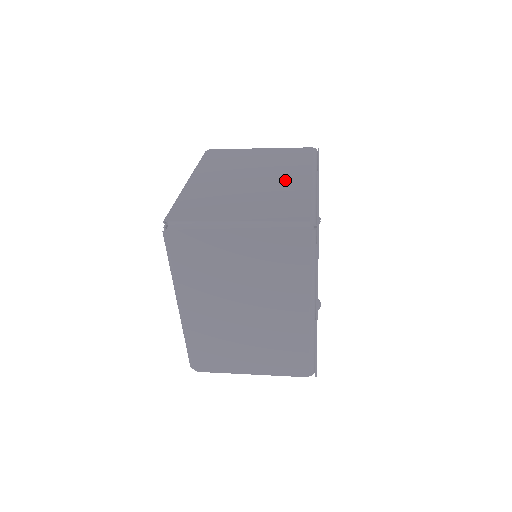
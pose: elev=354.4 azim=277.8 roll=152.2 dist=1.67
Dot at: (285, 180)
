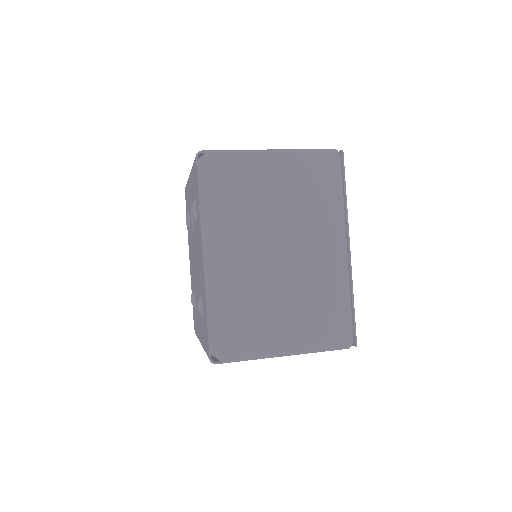
Dot at: occluded
